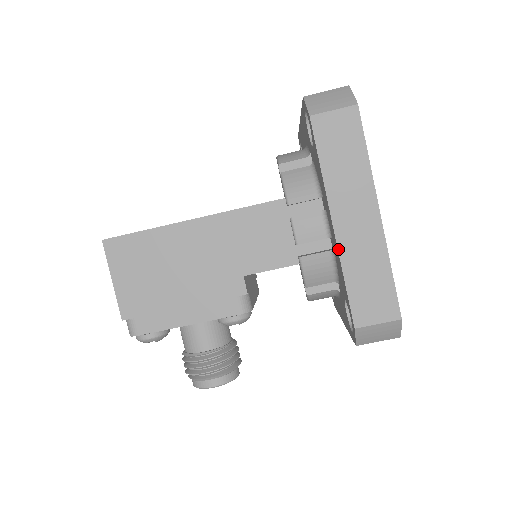
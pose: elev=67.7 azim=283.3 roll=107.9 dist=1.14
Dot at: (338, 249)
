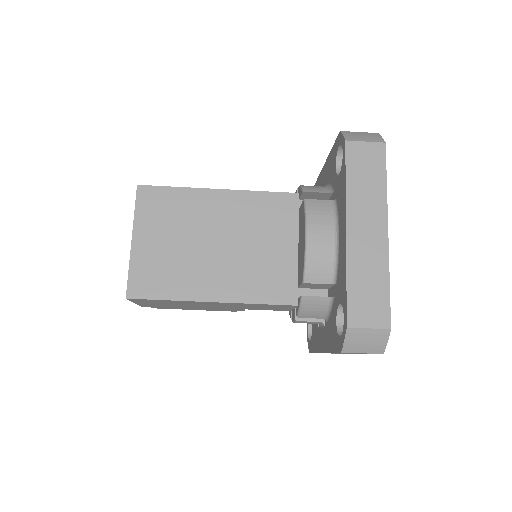
Dot at: occluded
